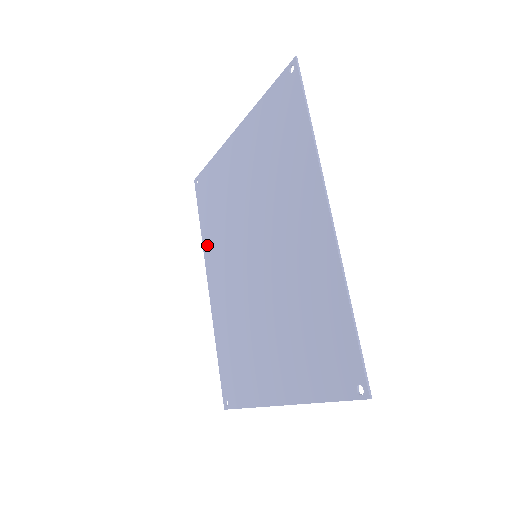
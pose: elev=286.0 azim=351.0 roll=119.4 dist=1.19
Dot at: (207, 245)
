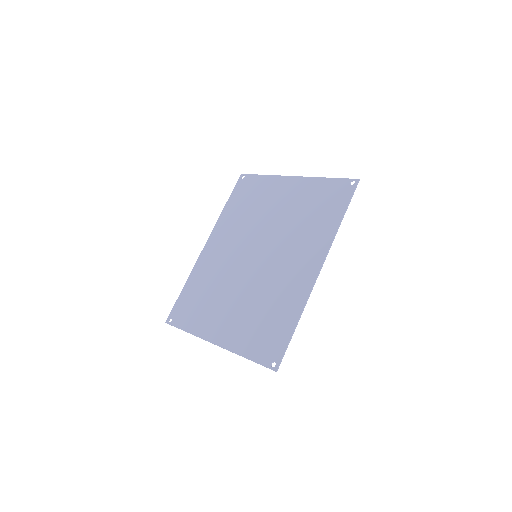
Dot at: (223, 221)
